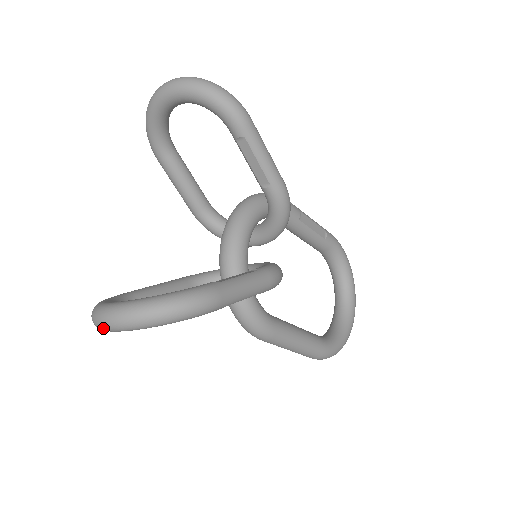
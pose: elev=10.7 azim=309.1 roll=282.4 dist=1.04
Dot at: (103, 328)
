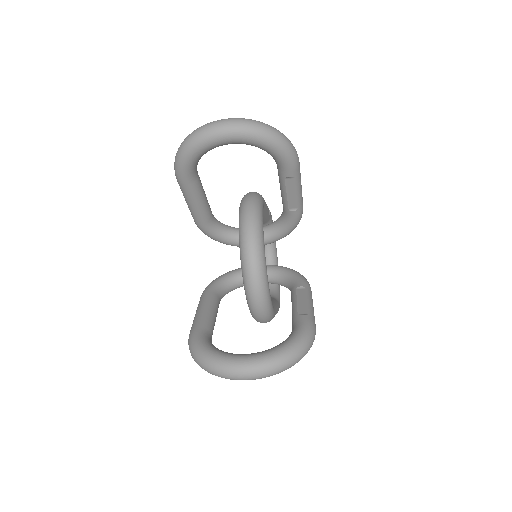
Dot at: occluded
